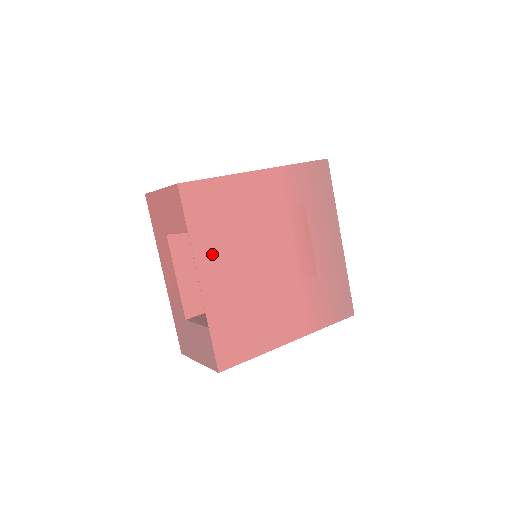
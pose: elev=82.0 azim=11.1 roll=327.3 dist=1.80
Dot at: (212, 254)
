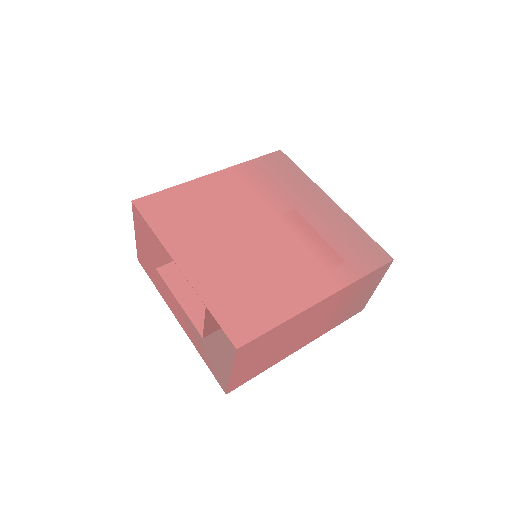
Dot at: (186, 243)
